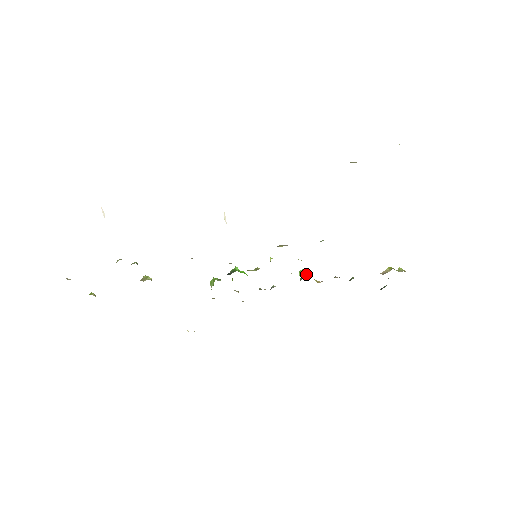
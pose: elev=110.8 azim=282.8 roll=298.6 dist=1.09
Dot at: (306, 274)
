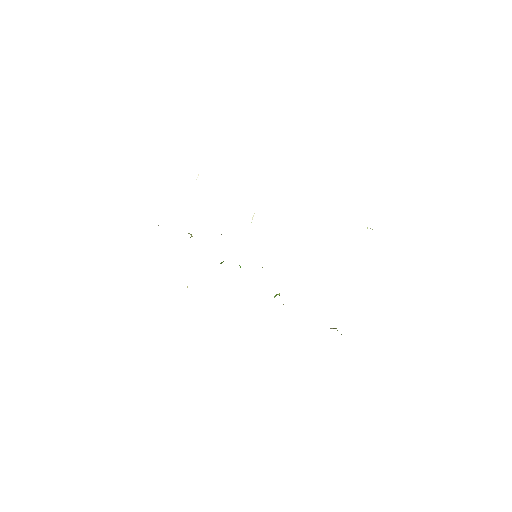
Dot at: (279, 295)
